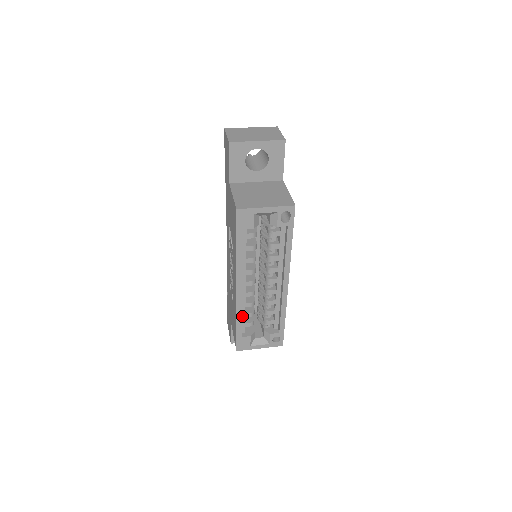
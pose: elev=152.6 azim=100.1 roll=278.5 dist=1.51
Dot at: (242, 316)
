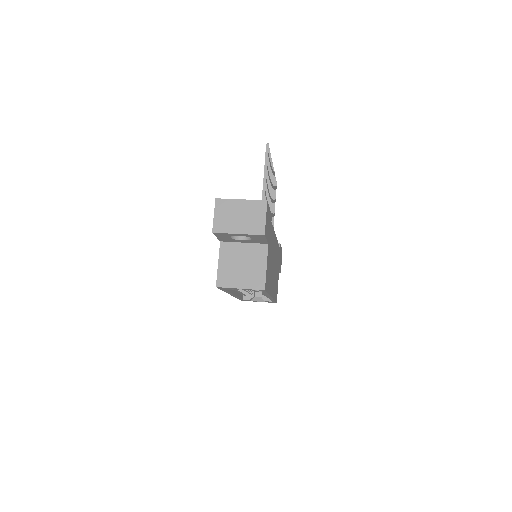
Dot at: occluded
